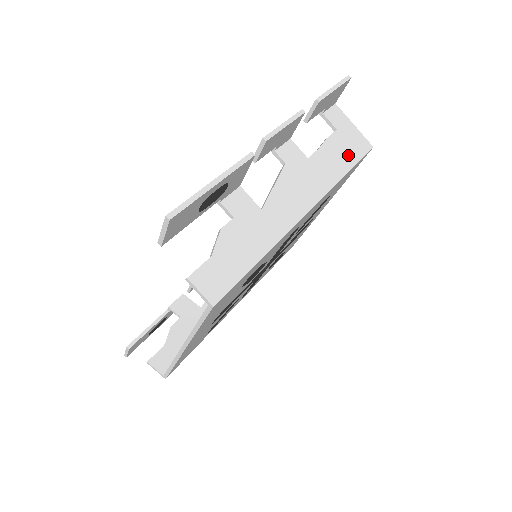
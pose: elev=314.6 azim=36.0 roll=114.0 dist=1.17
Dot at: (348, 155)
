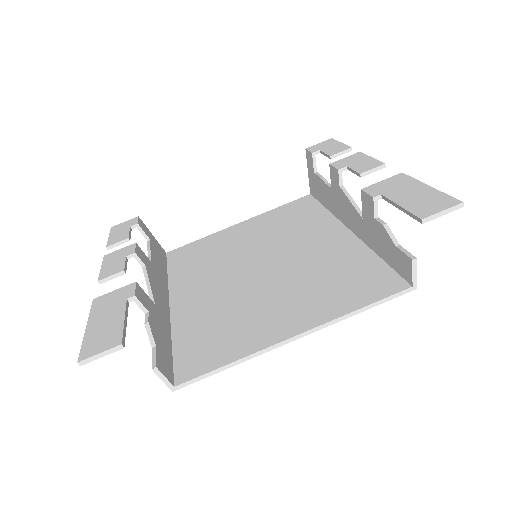
Dot at: occluded
